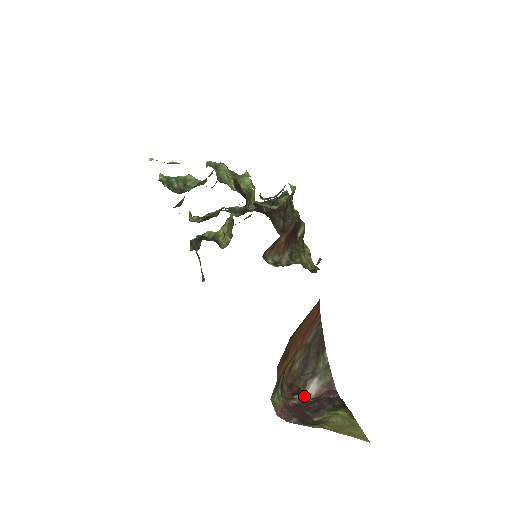
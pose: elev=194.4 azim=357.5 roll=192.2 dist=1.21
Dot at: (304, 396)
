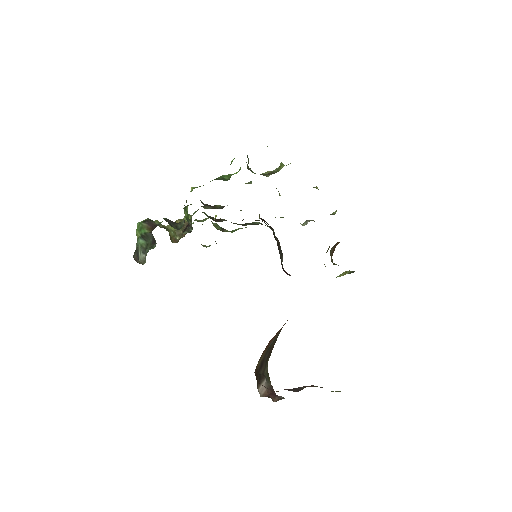
Dot at: occluded
